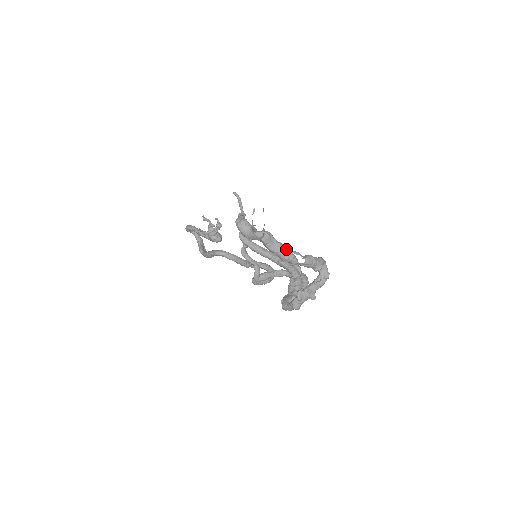
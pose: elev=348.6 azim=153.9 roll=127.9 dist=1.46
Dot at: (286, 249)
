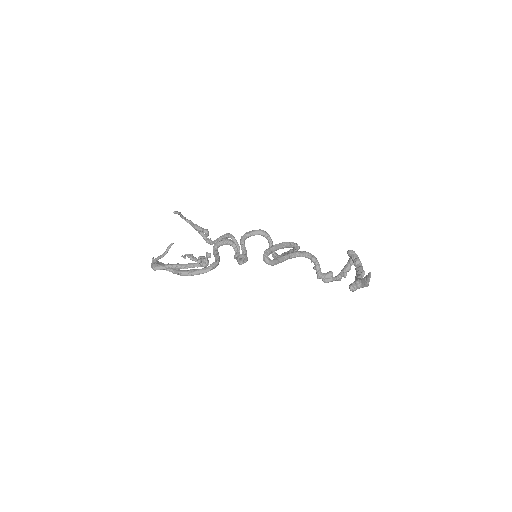
Dot at: (289, 244)
